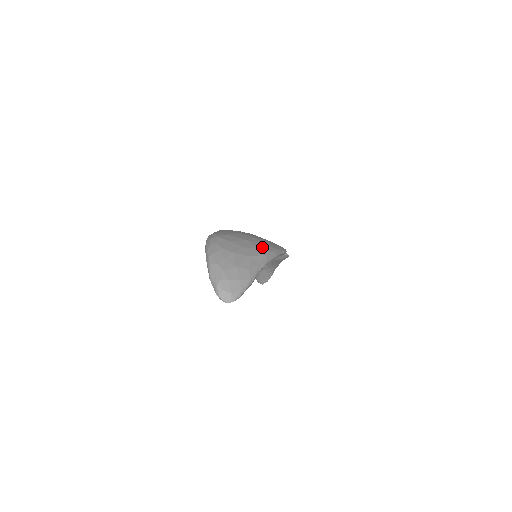
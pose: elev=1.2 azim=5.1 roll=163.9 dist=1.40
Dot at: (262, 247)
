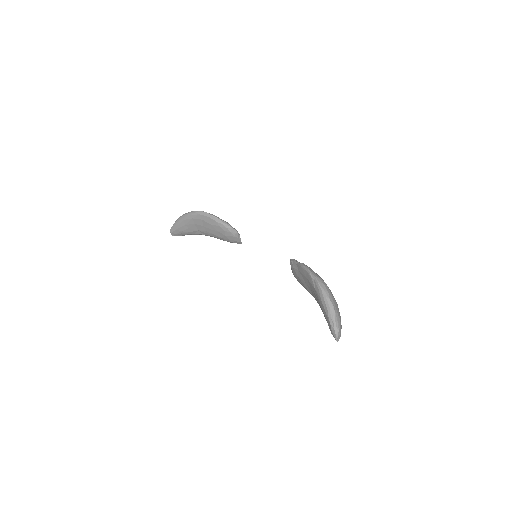
Dot at: occluded
